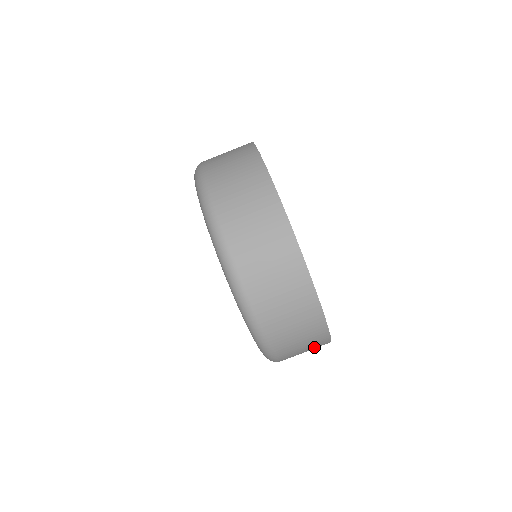
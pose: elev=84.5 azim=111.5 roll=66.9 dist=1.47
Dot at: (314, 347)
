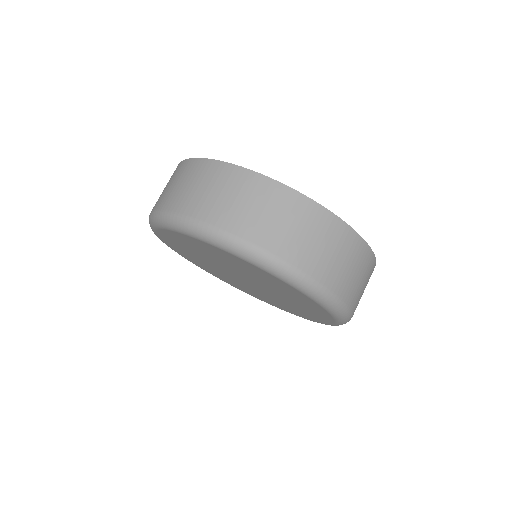
Dot at: occluded
